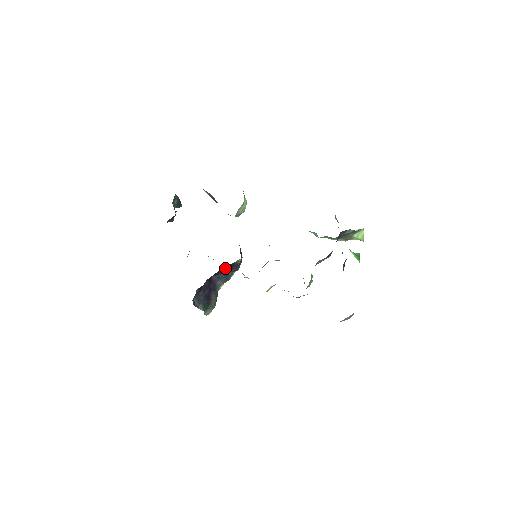
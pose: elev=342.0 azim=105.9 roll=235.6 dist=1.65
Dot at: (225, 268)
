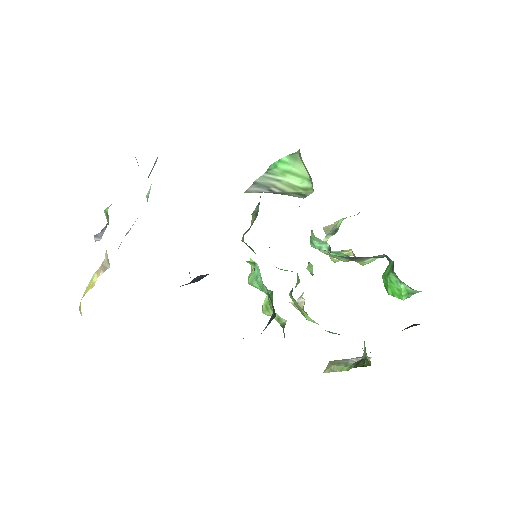
Dot at: occluded
